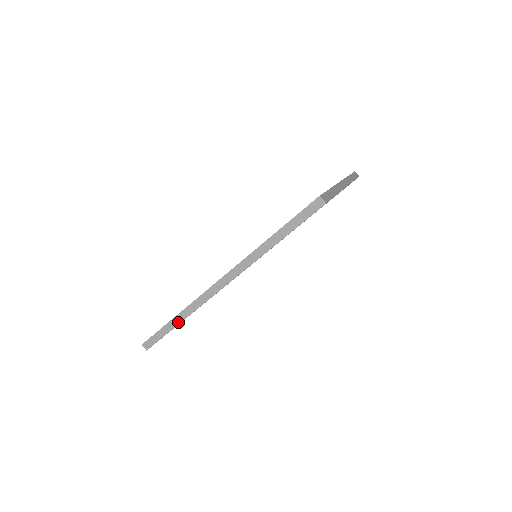
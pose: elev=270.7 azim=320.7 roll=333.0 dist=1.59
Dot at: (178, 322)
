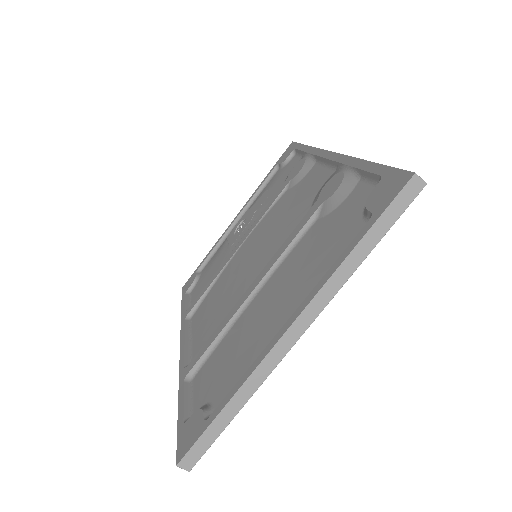
Dot at: occluded
